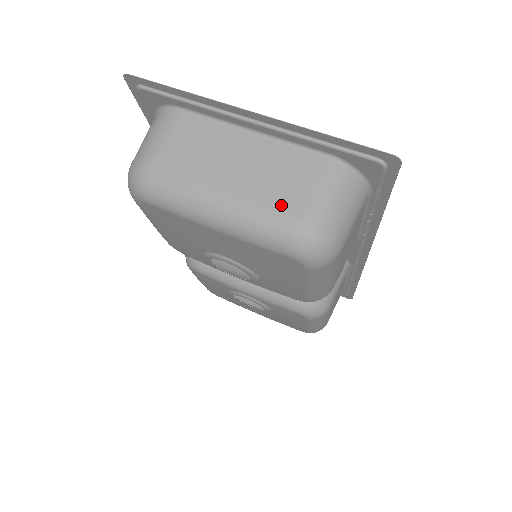
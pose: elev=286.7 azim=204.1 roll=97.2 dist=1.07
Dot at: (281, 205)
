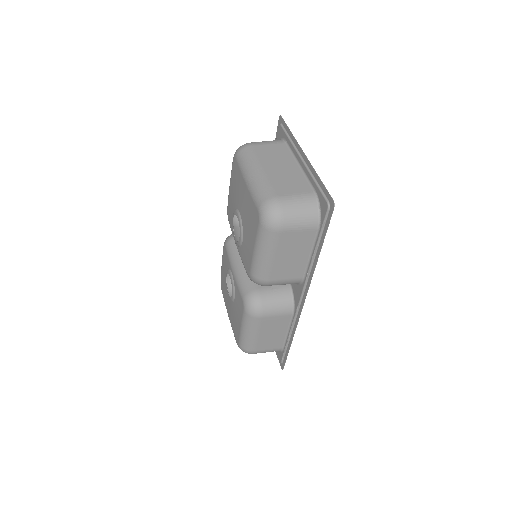
Dot at: (276, 188)
